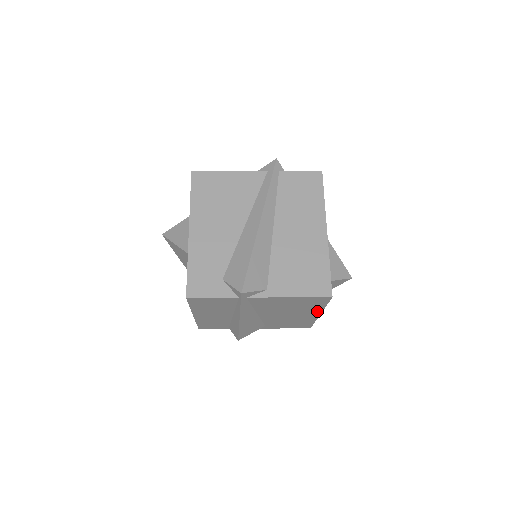
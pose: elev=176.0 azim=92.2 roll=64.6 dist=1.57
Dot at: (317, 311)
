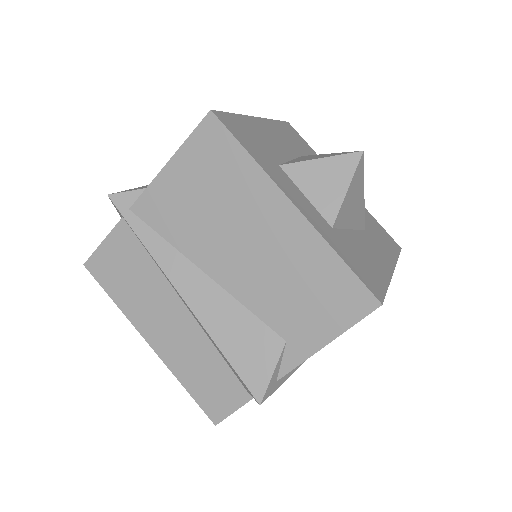
Dot at: (269, 192)
